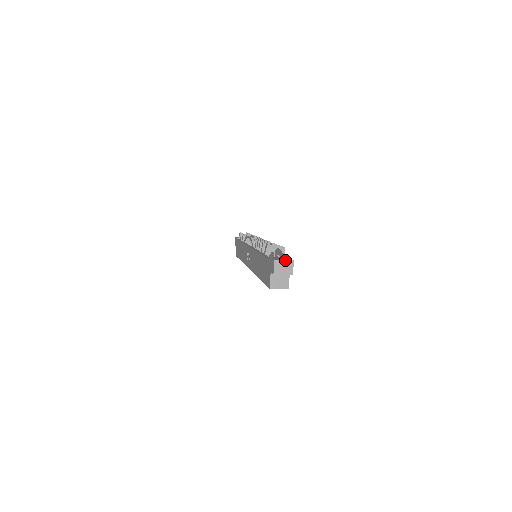
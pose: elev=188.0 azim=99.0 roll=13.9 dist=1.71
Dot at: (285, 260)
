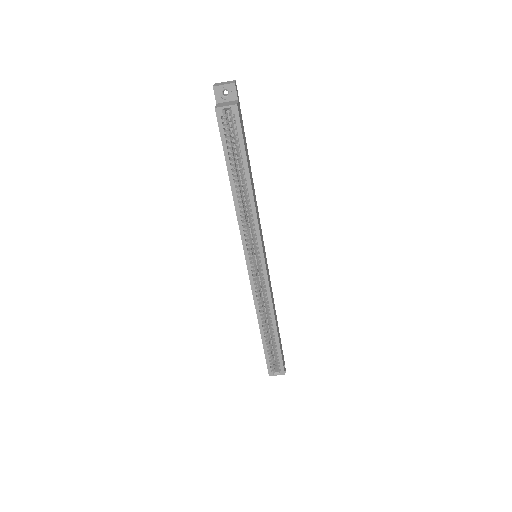
Dot at: (226, 82)
